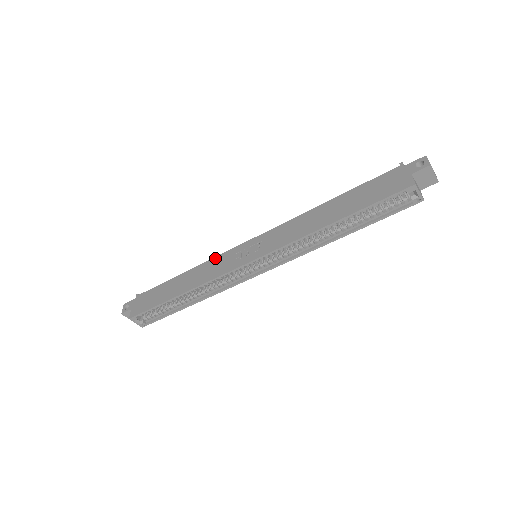
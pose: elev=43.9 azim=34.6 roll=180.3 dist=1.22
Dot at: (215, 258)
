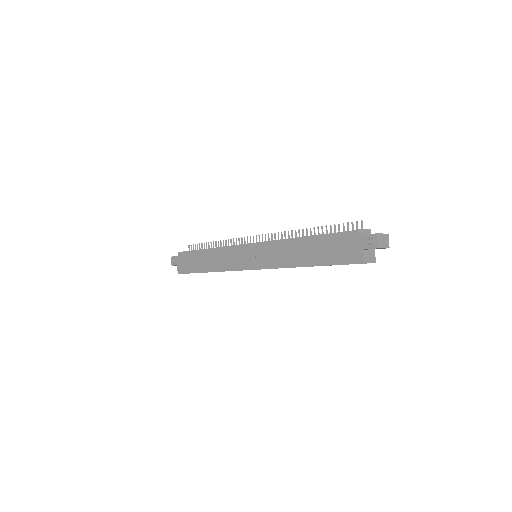
Dot at: (226, 249)
